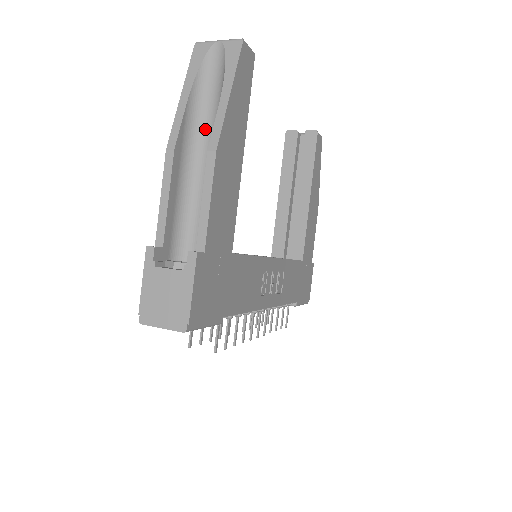
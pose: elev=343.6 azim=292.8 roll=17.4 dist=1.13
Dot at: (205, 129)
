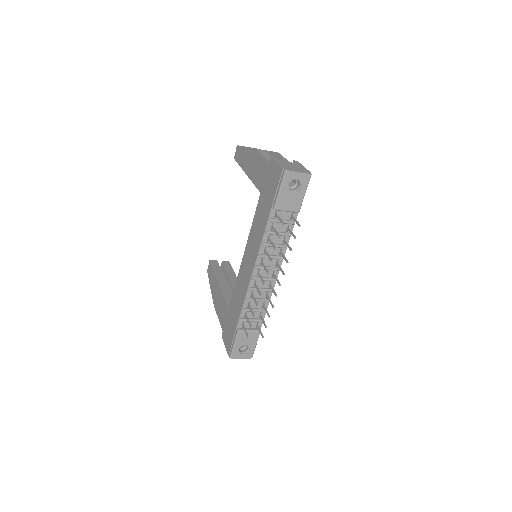
Dot at: occluded
